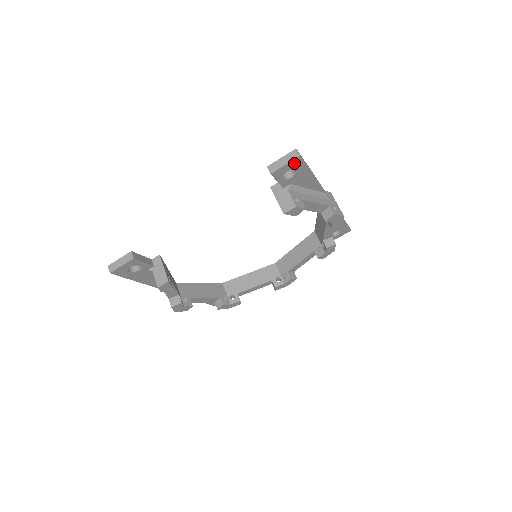
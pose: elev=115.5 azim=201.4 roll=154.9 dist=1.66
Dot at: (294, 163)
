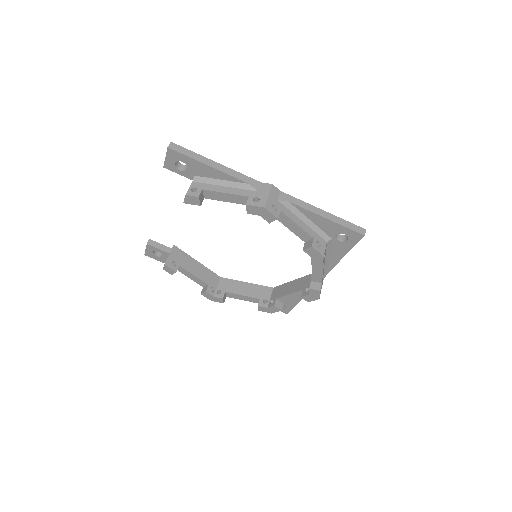
Dot at: (172, 155)
